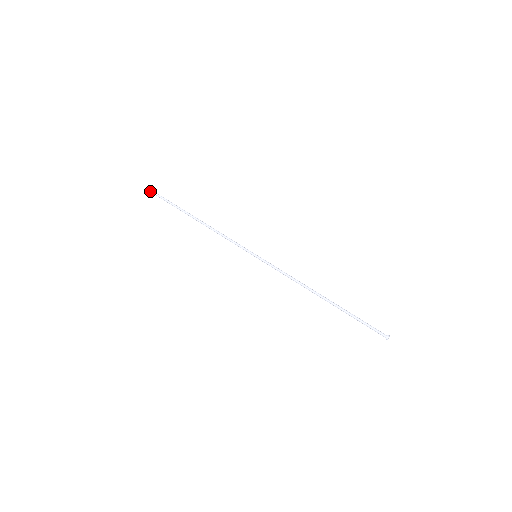
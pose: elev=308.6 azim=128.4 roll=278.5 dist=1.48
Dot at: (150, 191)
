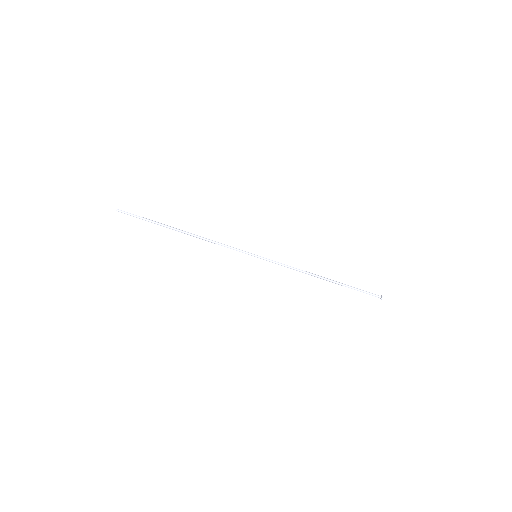
Dot at: occluded
